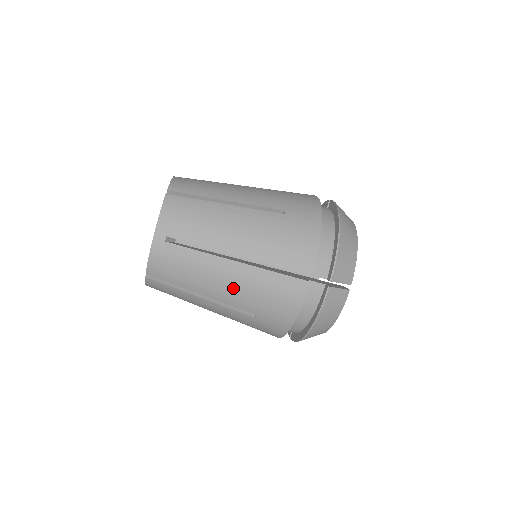
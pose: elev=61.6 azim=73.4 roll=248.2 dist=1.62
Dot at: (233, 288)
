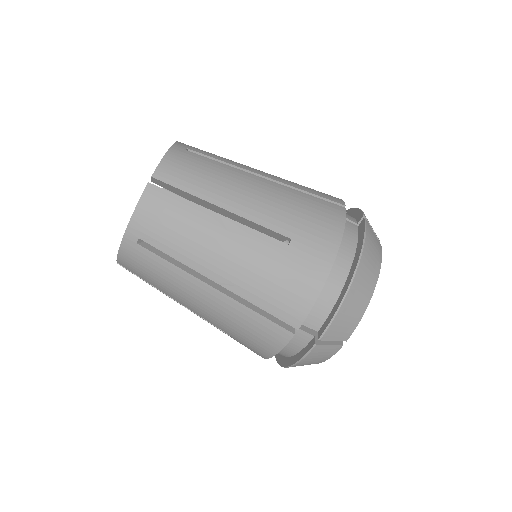
Dot at: (208, 310)
